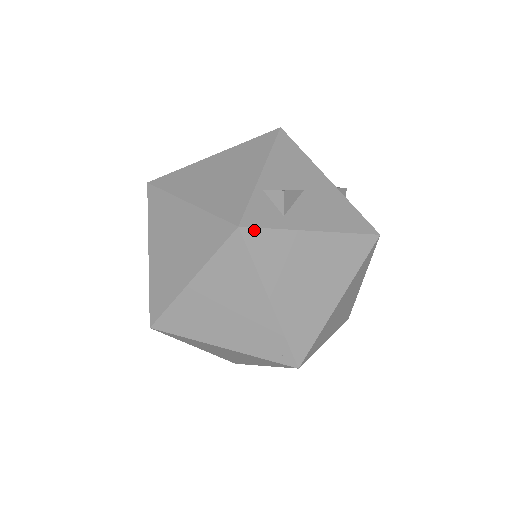
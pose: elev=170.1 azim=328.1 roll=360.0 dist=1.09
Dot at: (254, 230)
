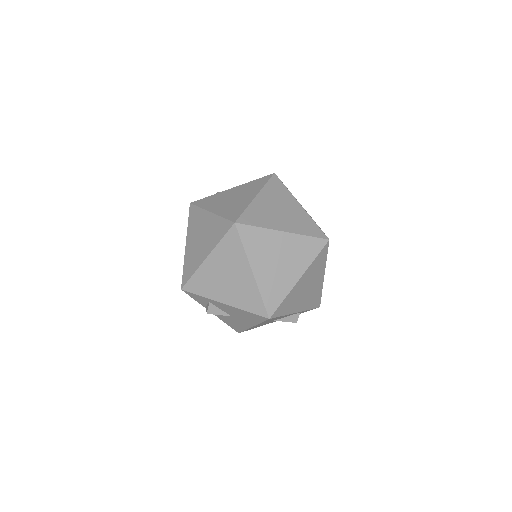
Dot at: (198, 201)
